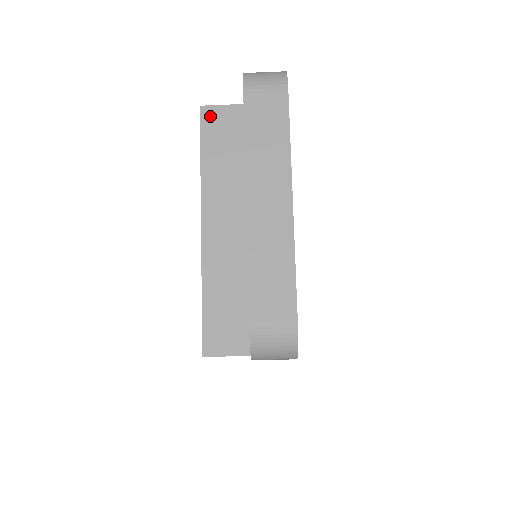
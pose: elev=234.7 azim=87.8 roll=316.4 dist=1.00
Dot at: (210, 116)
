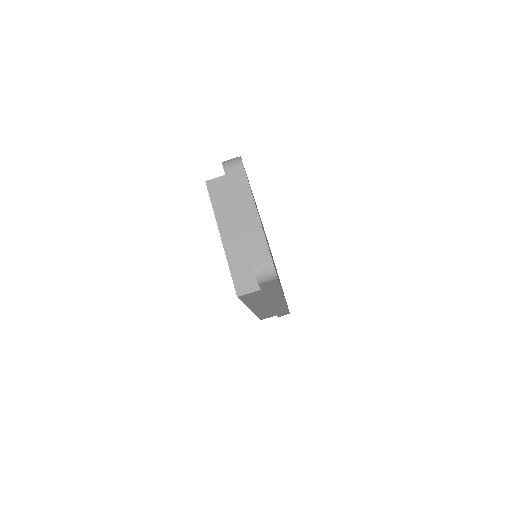
Dot at: (211, 185)
